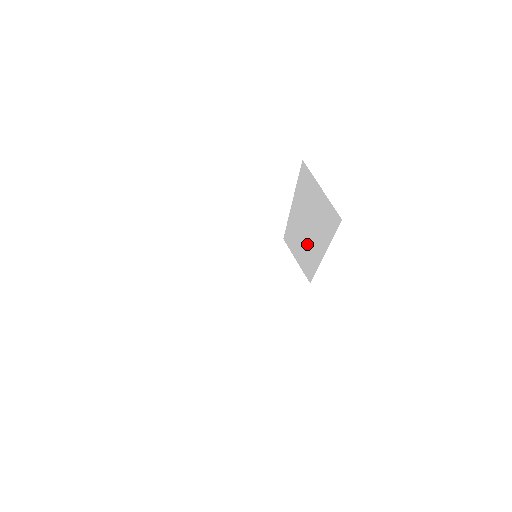
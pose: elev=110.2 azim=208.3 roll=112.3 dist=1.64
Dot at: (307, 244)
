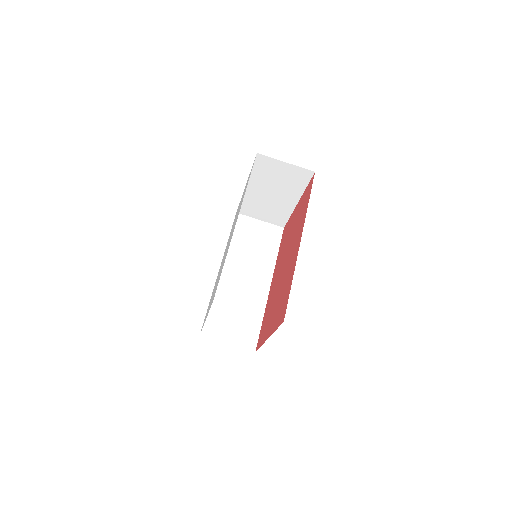
Dot at: occluded
